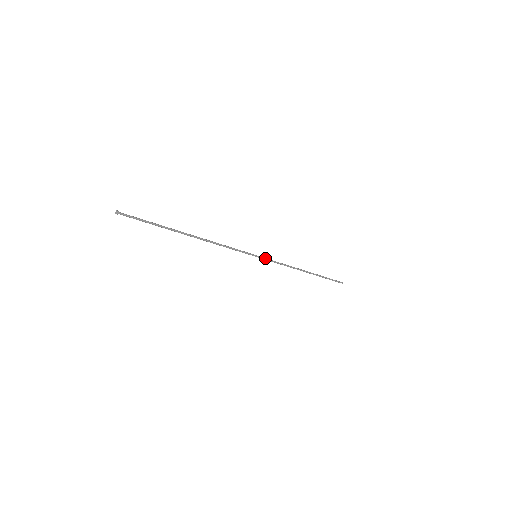
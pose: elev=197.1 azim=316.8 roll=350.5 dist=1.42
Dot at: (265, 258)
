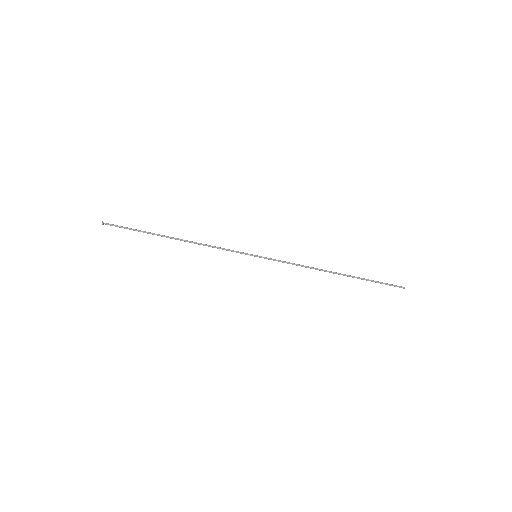
Dot at: (268, 259)
